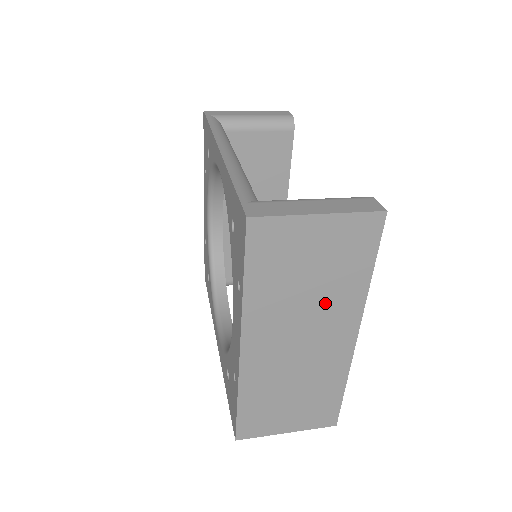
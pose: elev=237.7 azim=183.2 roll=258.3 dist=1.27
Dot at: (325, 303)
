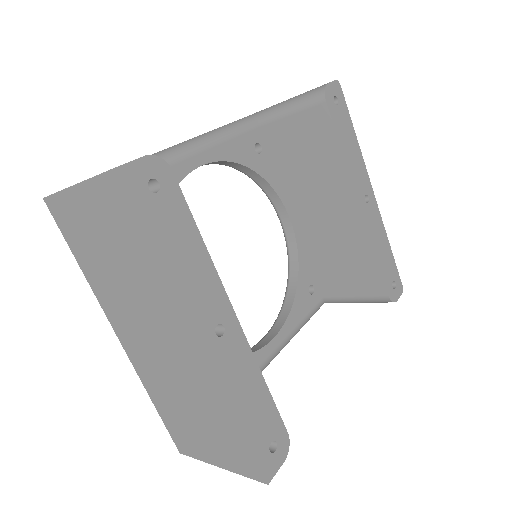
Dot at: (144, 292)
